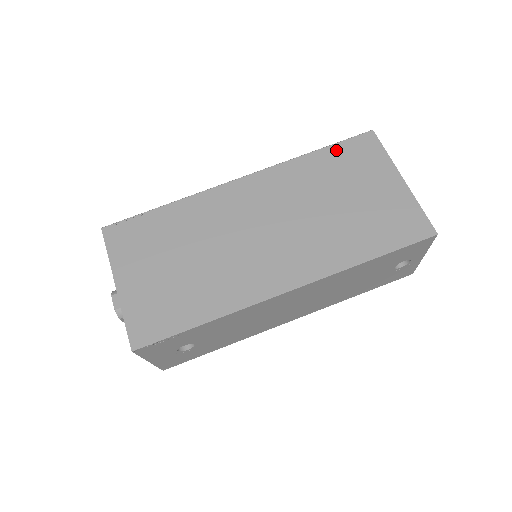
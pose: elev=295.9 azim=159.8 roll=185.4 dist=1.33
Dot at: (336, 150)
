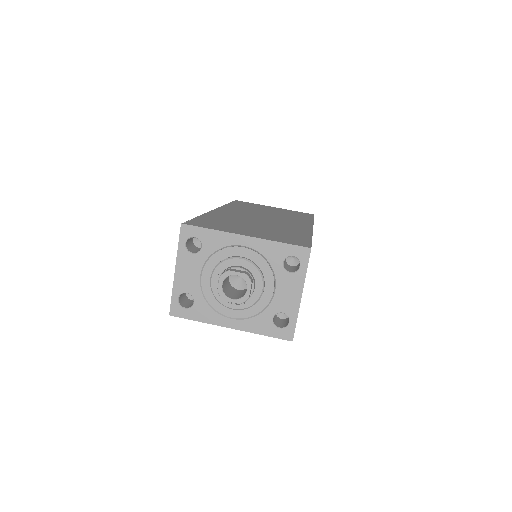
Dot at: (235, 203)
